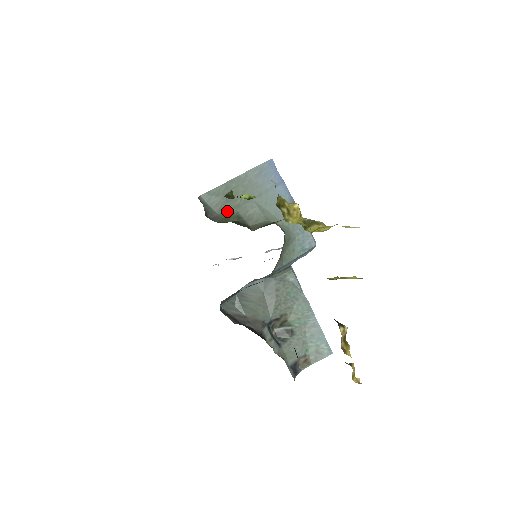
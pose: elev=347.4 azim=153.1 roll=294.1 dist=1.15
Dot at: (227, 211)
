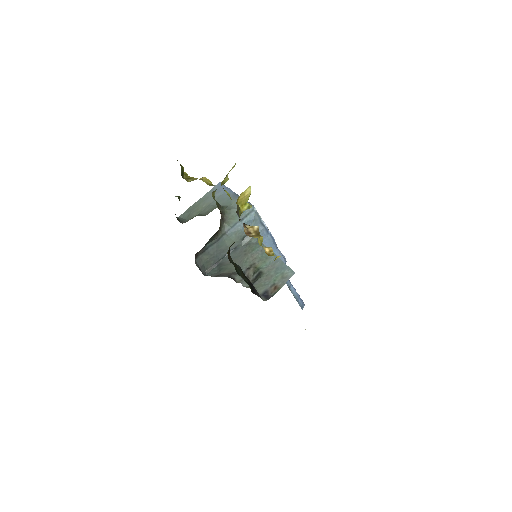
Dot at: (194, 216)
